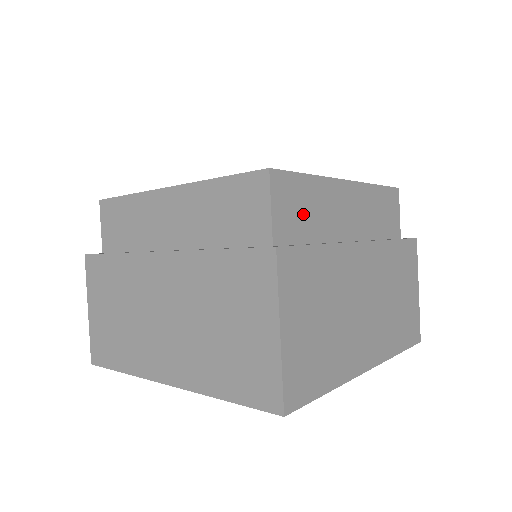
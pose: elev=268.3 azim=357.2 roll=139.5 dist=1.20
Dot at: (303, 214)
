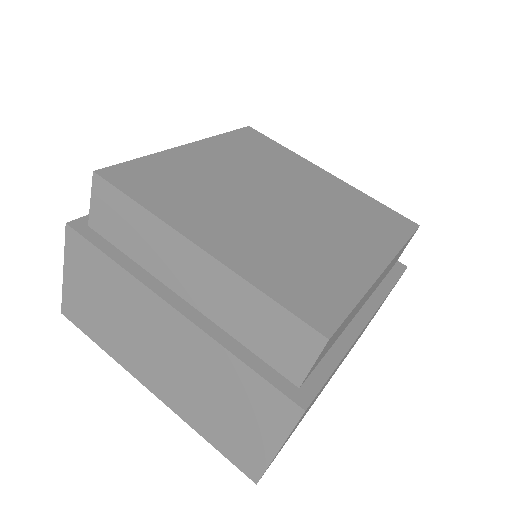
Dot at: (334, 339)
